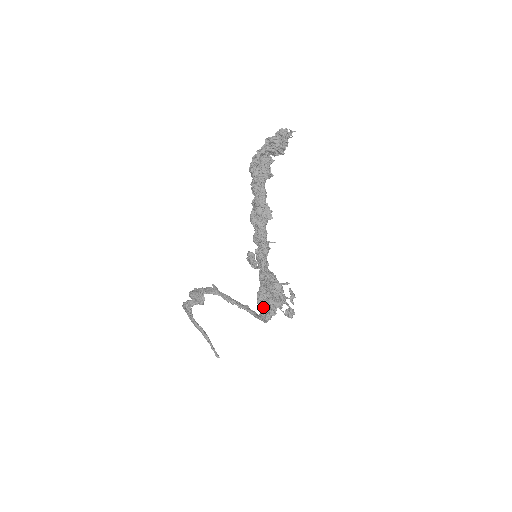
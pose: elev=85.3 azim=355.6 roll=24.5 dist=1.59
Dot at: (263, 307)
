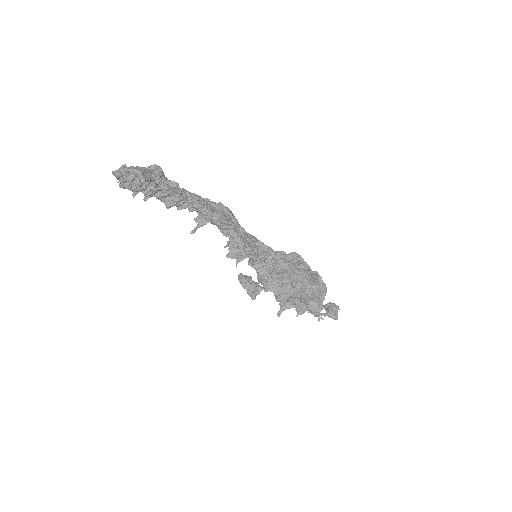
Dot at: occluded
